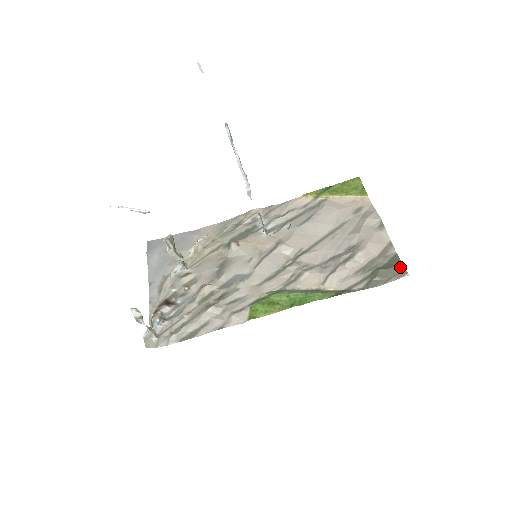
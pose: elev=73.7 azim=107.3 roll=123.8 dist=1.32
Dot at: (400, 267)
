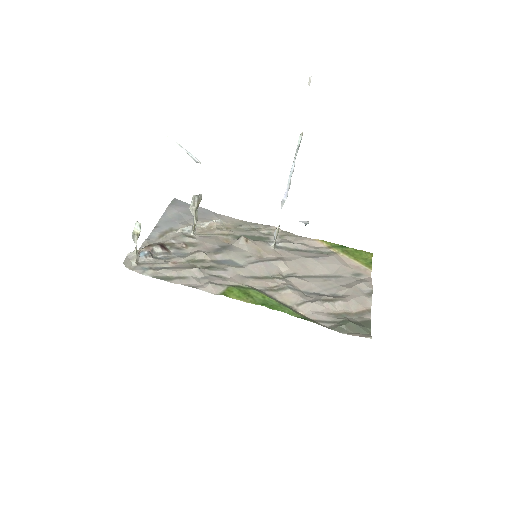
Dot at: (368, 330)
